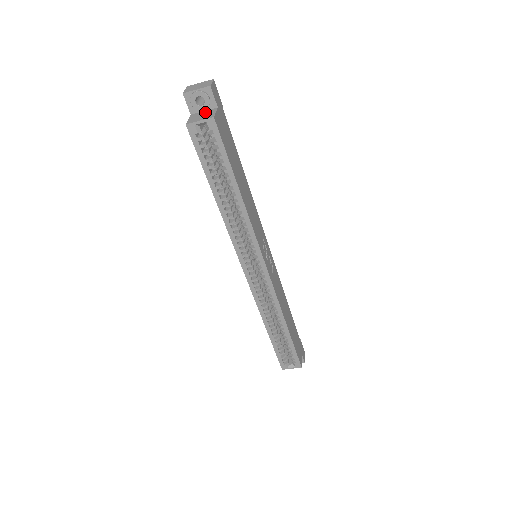
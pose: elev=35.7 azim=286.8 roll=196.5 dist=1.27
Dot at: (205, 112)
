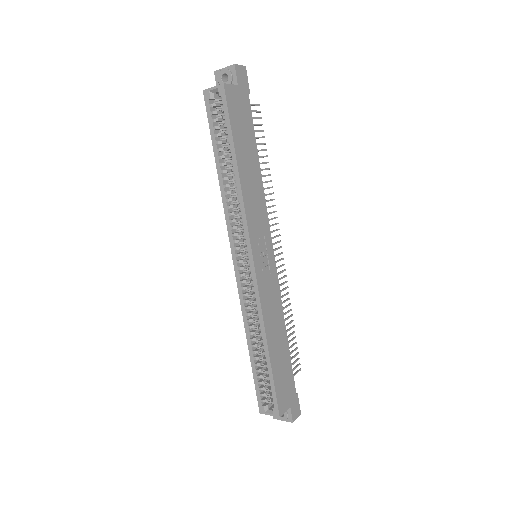
Dot at: occluded
